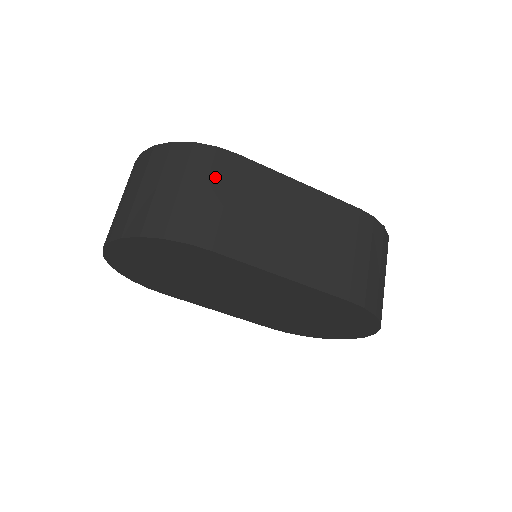
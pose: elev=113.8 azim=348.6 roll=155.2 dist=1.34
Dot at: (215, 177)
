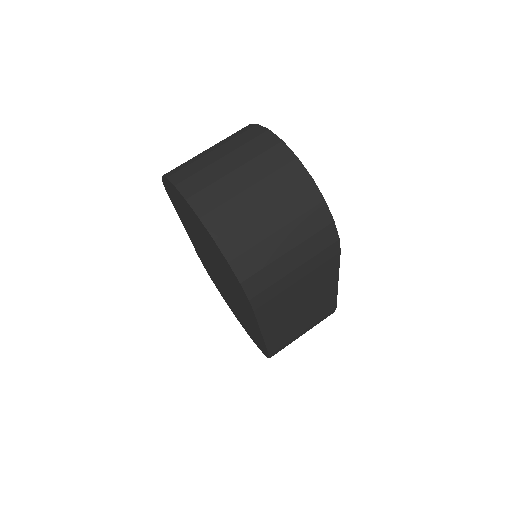
Dot at: (313, 261)
